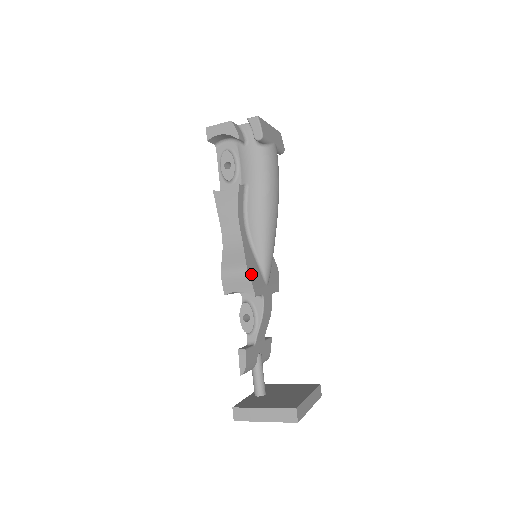
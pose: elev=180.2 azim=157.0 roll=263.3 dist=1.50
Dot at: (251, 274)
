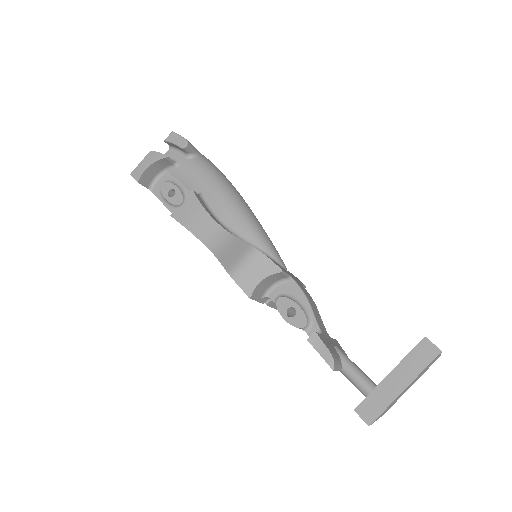
Dot at: (262, 253)
